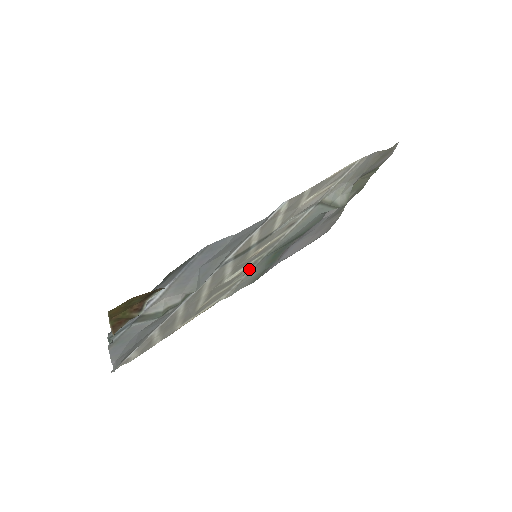
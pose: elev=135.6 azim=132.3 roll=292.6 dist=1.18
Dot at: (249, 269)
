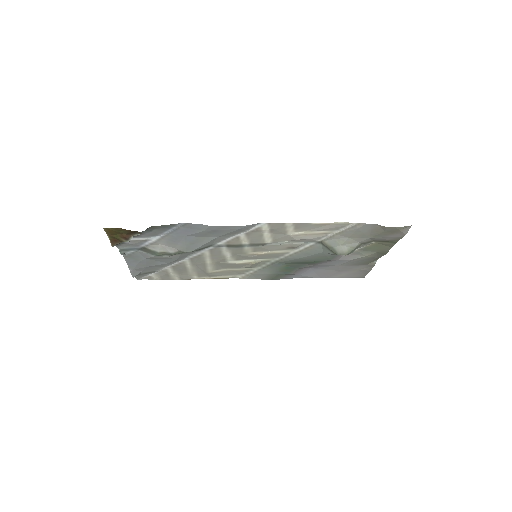
Dot at: (259, 265)
